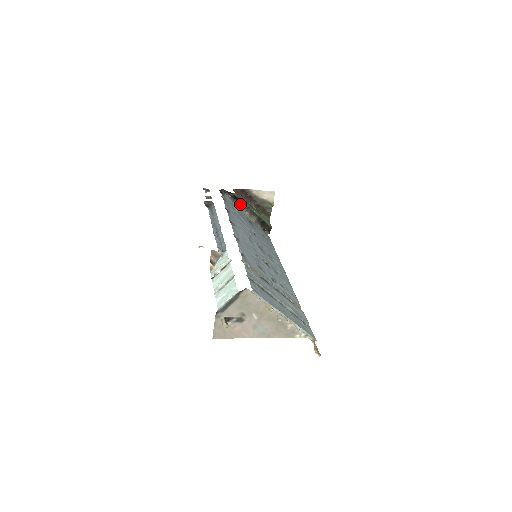
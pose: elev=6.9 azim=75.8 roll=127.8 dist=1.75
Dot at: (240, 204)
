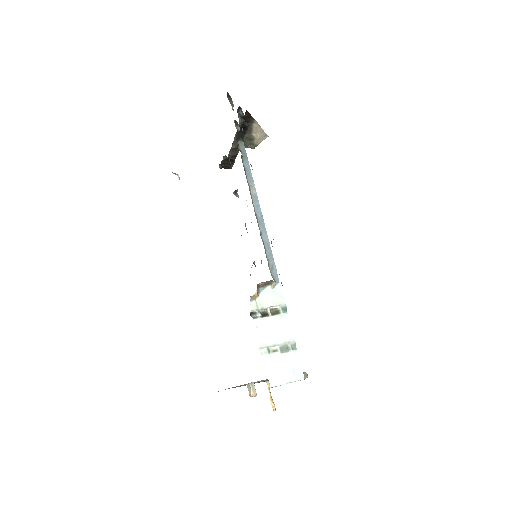
Dot at: (238, 134)
